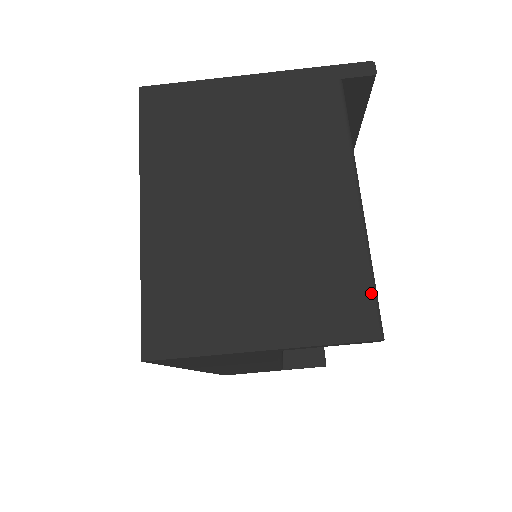
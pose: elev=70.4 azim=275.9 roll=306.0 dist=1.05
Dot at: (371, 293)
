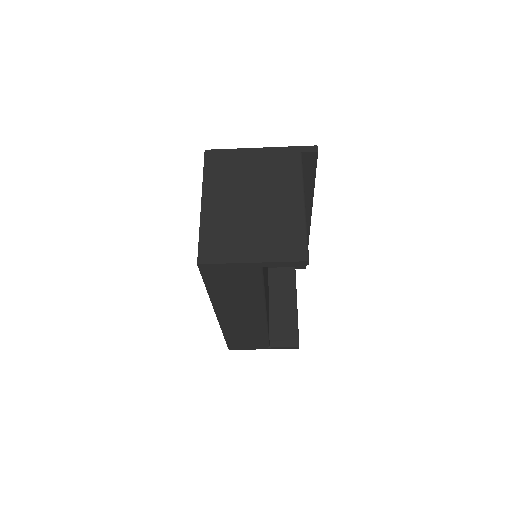
Dot at: (305, 242)
